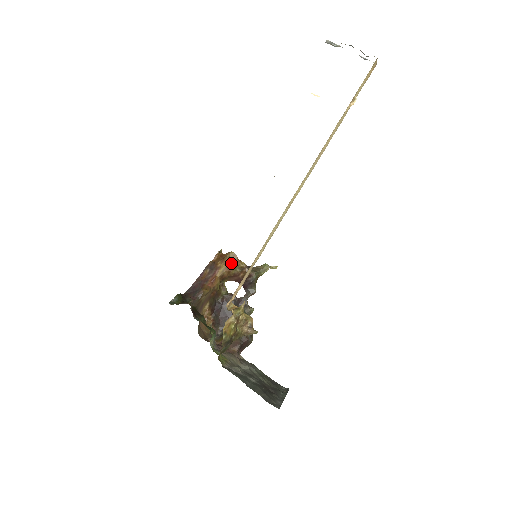
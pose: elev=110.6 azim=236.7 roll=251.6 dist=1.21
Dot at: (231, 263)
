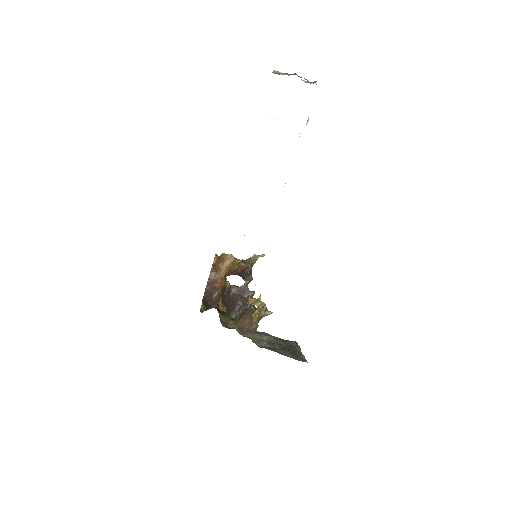
Dot at: (230, 263)
